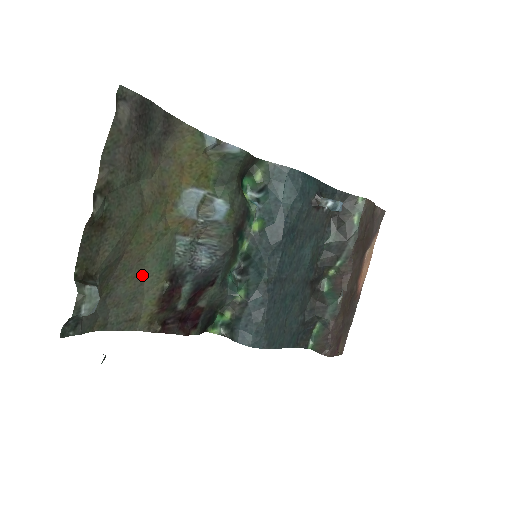
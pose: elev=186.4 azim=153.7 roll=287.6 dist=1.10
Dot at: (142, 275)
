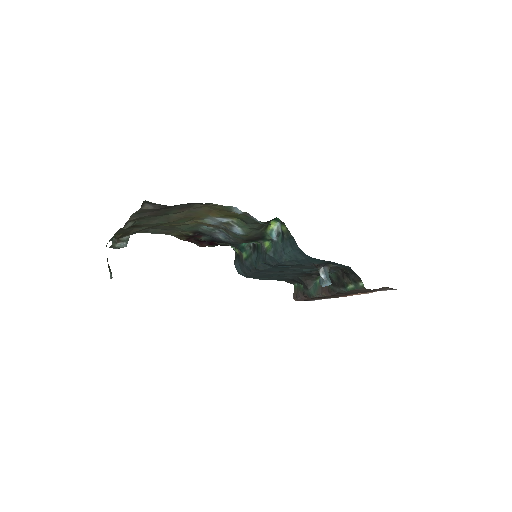
Dot at: (173, 227)
